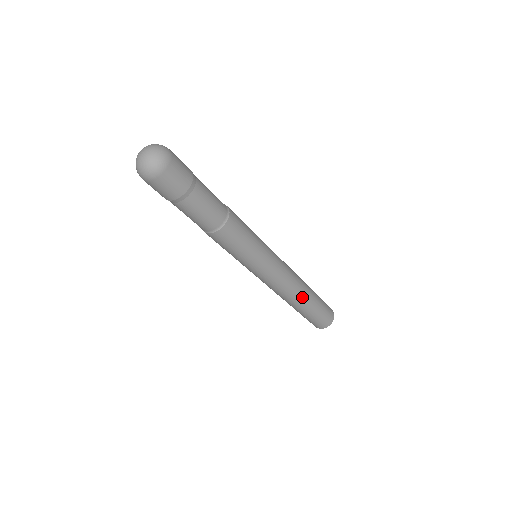
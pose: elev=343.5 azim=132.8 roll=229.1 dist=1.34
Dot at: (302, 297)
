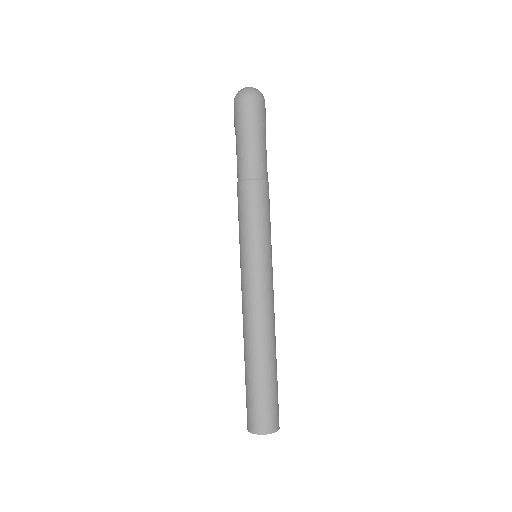
Dot at: (274, 343)
